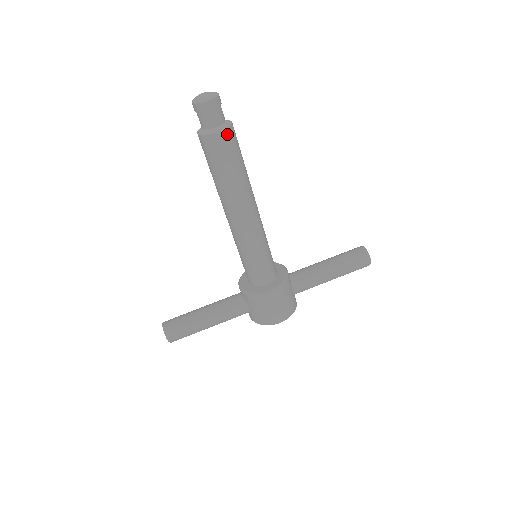
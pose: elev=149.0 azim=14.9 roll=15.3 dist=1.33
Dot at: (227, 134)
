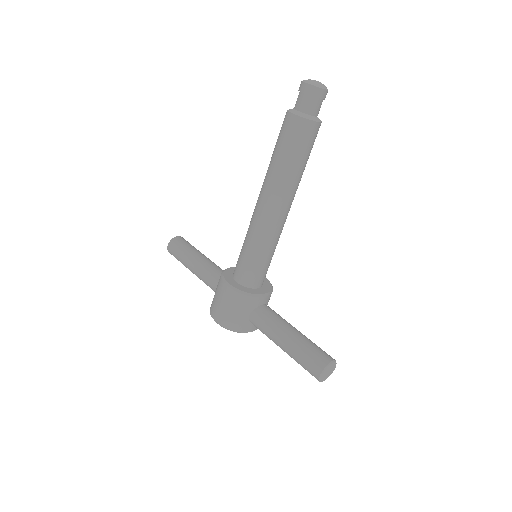
Dot at: (299, 122)
